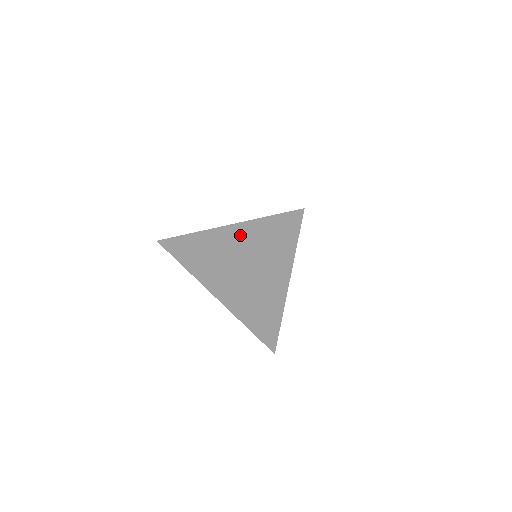
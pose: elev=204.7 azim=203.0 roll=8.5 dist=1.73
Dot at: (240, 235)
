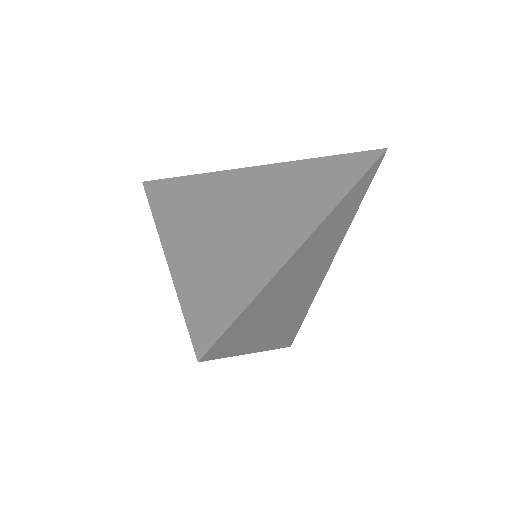
Dot at: (273, 174)
